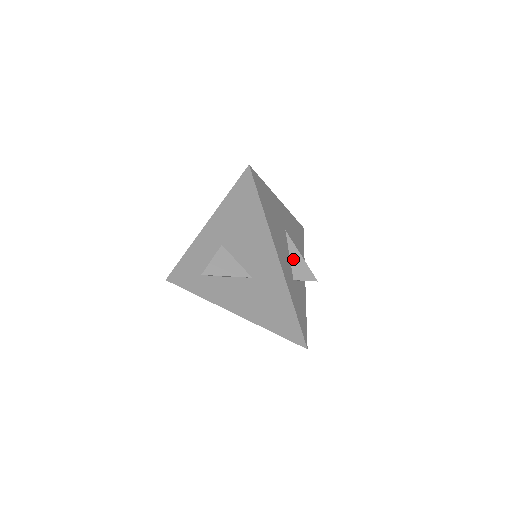
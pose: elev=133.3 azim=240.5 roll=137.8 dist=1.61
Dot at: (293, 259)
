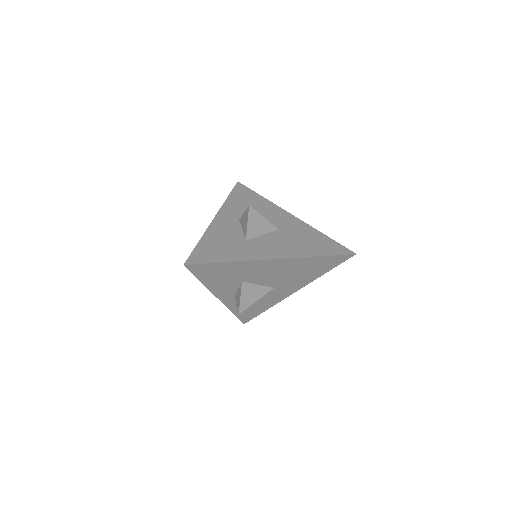
Dot at: occluded
